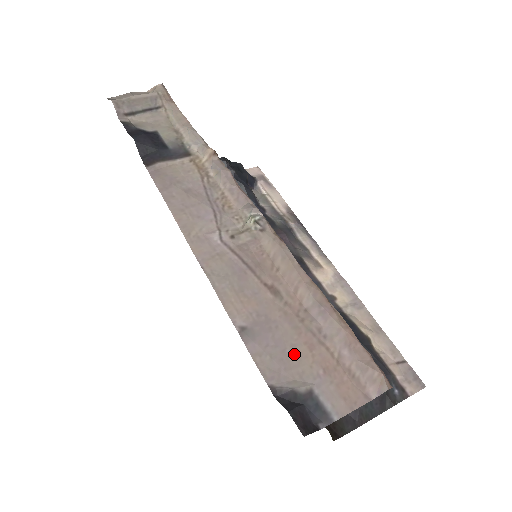
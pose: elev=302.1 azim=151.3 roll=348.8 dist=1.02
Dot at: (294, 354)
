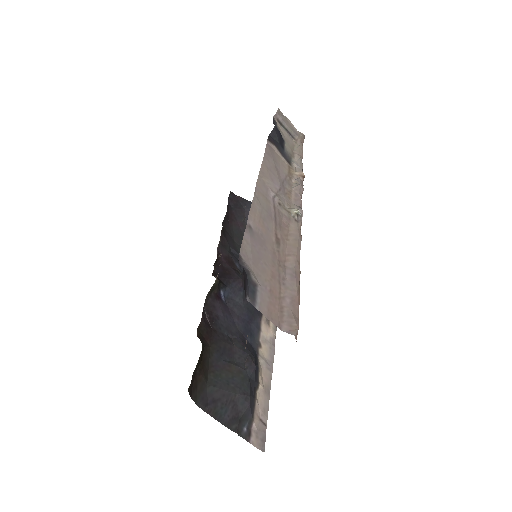
Dot at: (263, 266)
